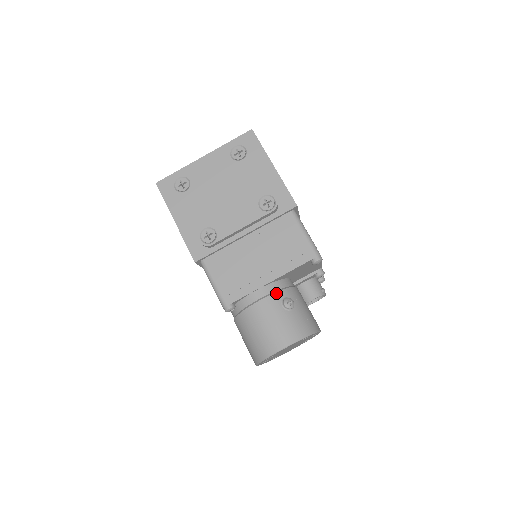
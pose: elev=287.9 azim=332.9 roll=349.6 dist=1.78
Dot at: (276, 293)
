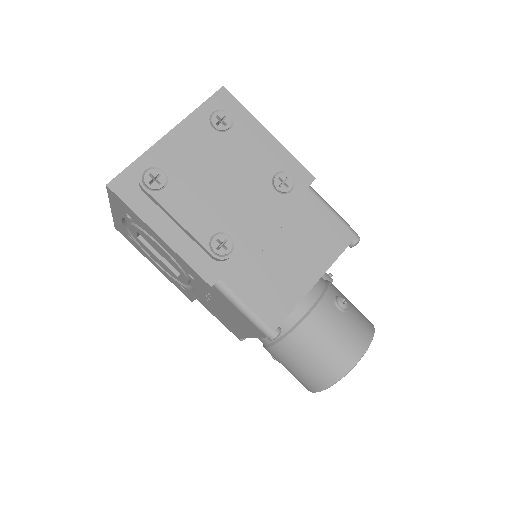
Dot at: (325, 295)
